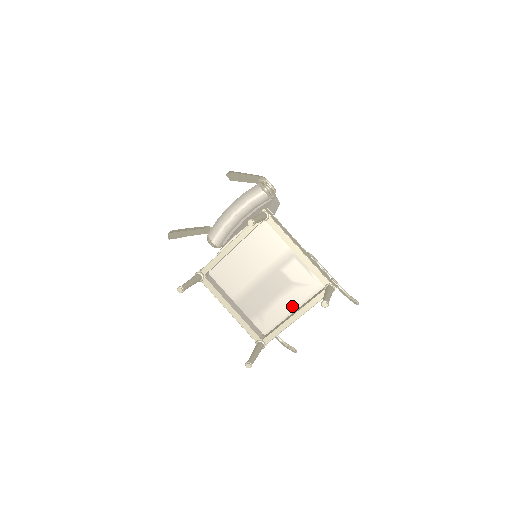
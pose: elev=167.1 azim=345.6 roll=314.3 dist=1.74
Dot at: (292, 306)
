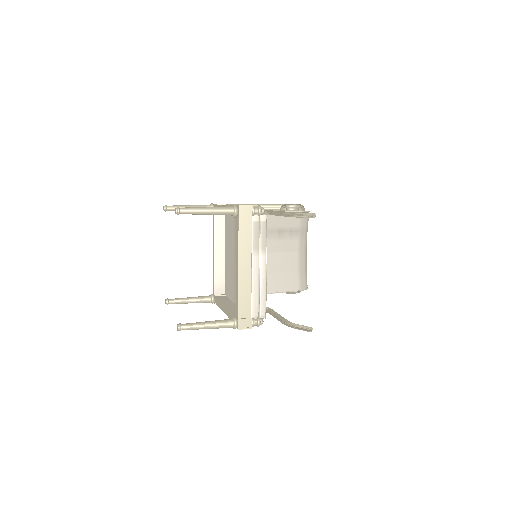
Dot at: occluded
